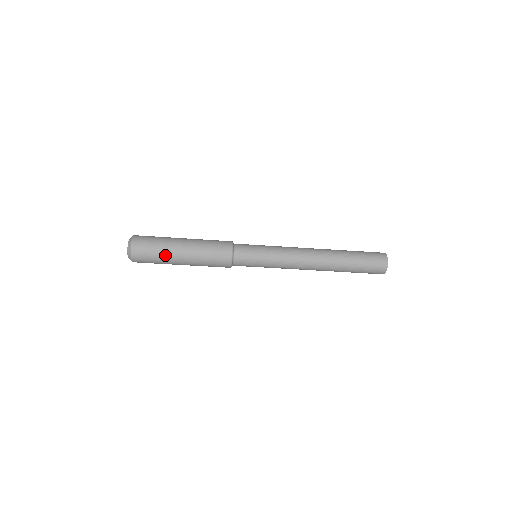
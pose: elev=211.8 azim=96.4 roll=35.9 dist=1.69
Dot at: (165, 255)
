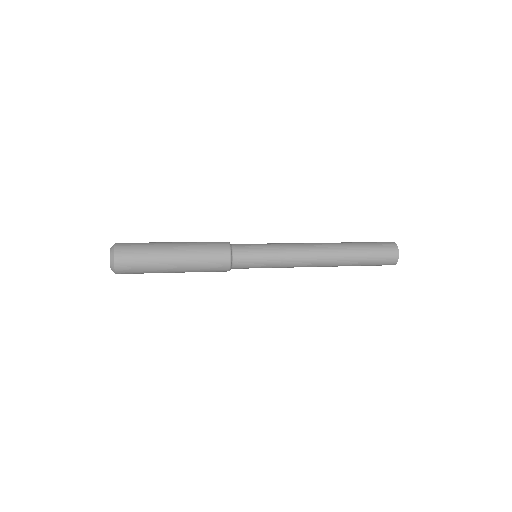
Dot at: (154, 262)
